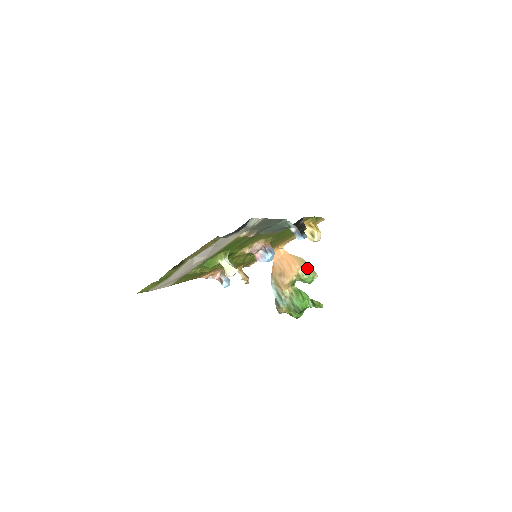
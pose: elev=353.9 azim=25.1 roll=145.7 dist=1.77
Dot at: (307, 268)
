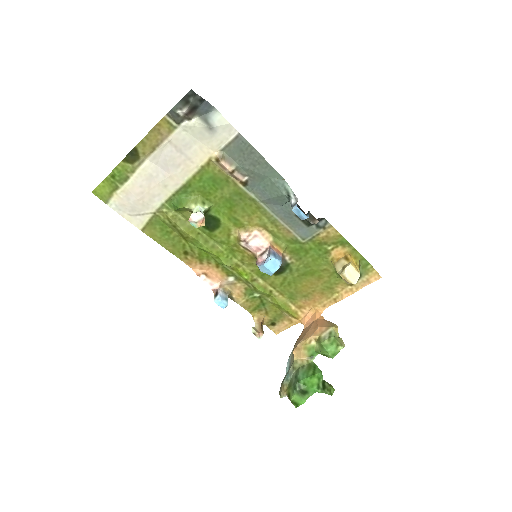
Dot at: (334, 333)
